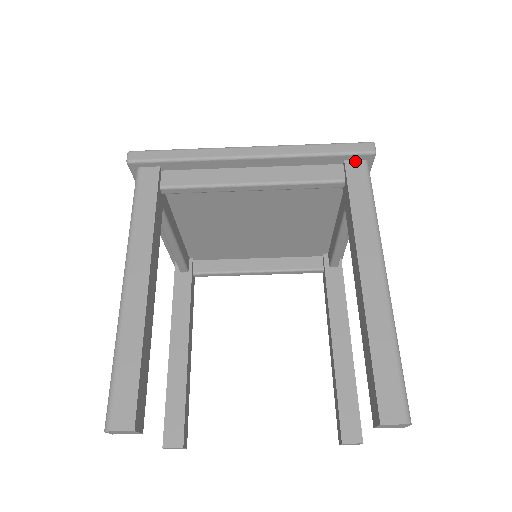
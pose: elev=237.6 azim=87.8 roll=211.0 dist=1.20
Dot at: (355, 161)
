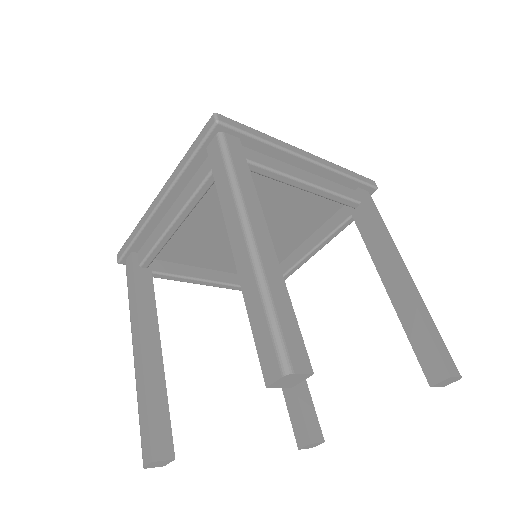
Dot at: (364, 190)
